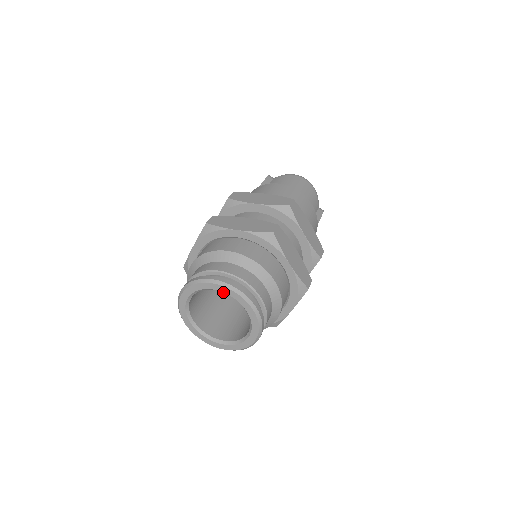
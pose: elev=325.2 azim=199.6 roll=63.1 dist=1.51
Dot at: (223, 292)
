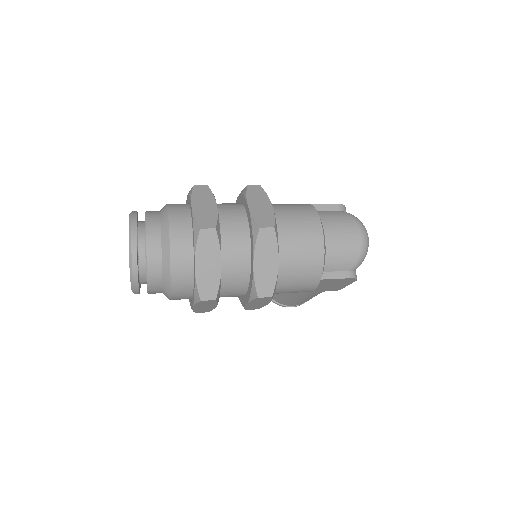
Dot at: occluded
